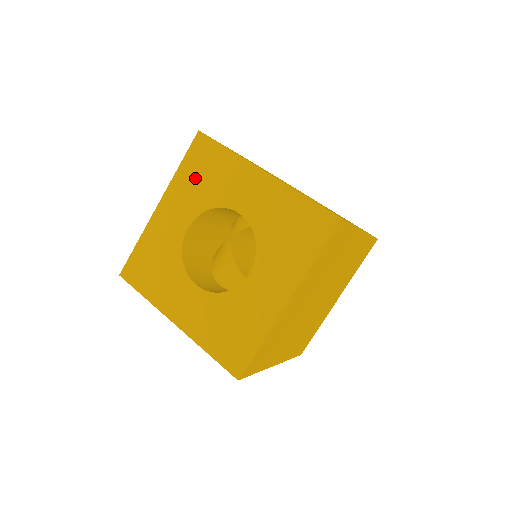
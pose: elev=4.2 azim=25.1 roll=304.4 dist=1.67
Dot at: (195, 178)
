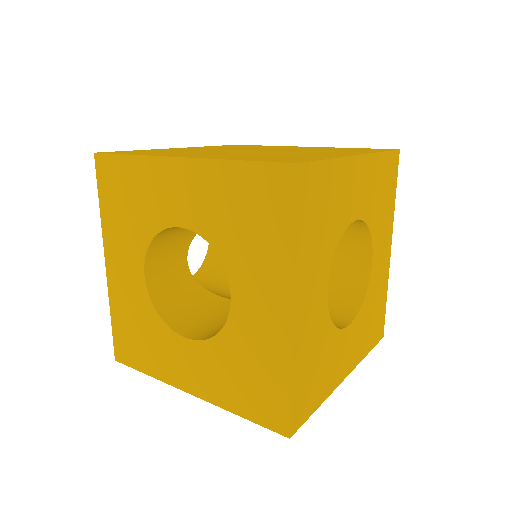
Dot at: (235, 201)
